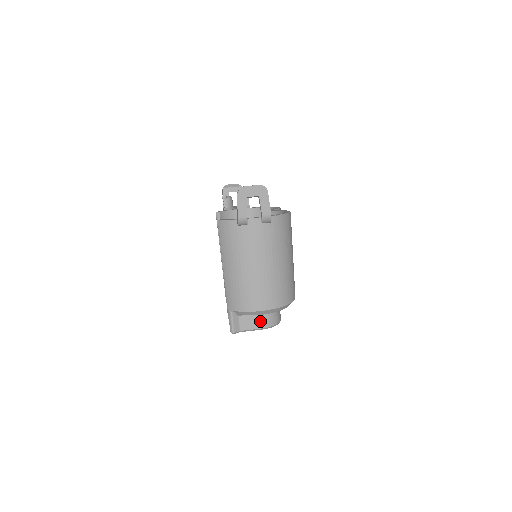
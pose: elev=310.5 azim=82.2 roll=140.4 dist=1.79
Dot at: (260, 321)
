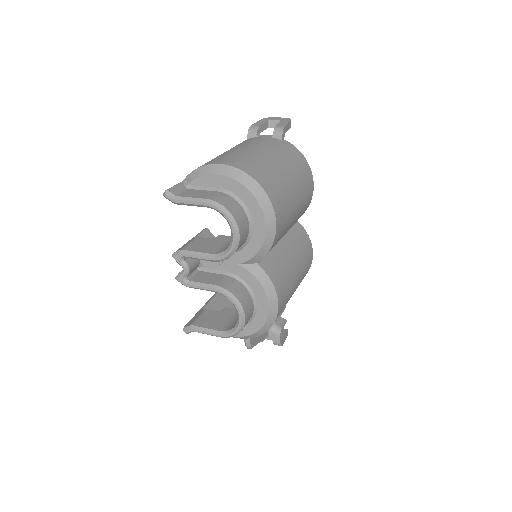
Dot at: (209, 195)
